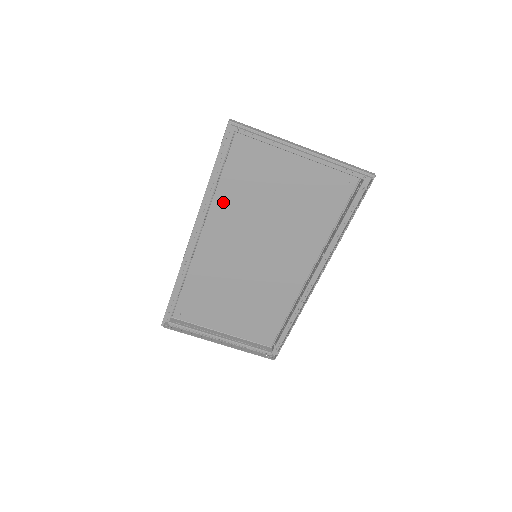
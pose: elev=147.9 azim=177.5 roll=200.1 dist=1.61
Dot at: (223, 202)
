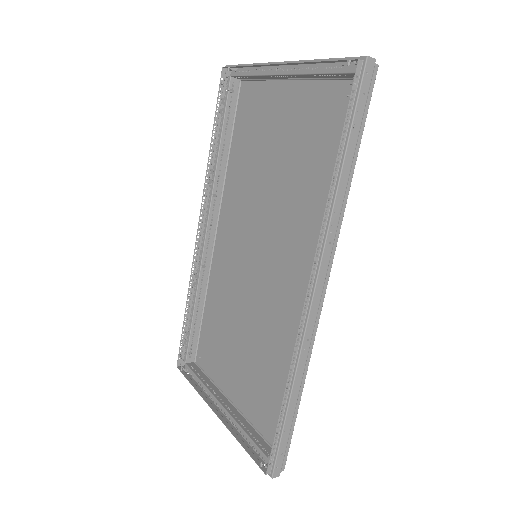
Dot at: (233, 179)
